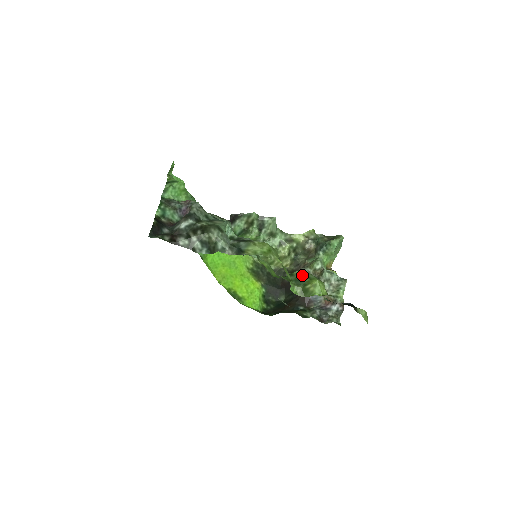
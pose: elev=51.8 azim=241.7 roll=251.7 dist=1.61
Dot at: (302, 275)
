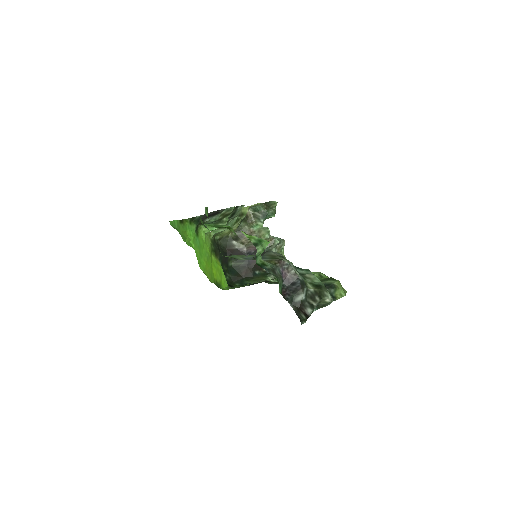
Dot at: (320, 277)
